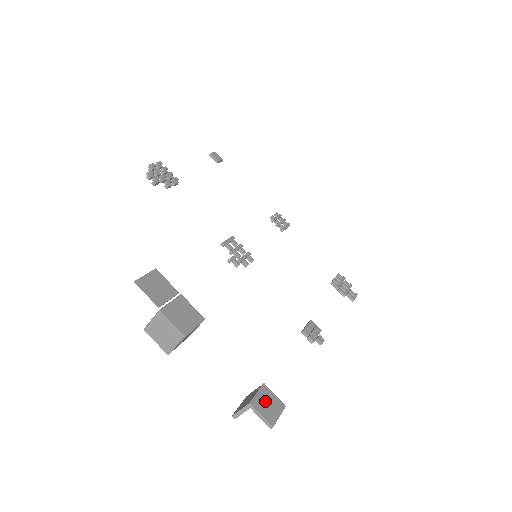
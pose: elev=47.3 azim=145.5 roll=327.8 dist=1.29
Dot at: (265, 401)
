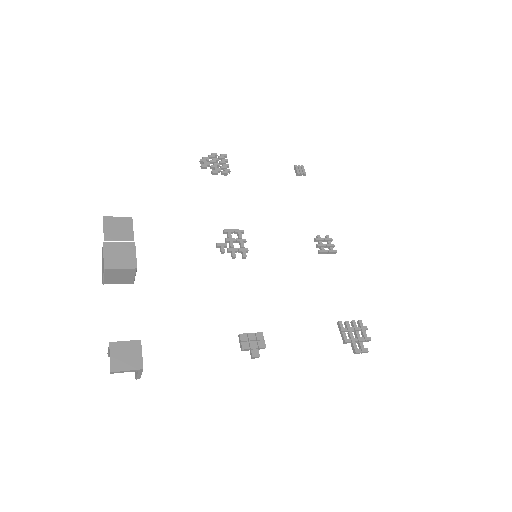
Dot at: (126, 351)
